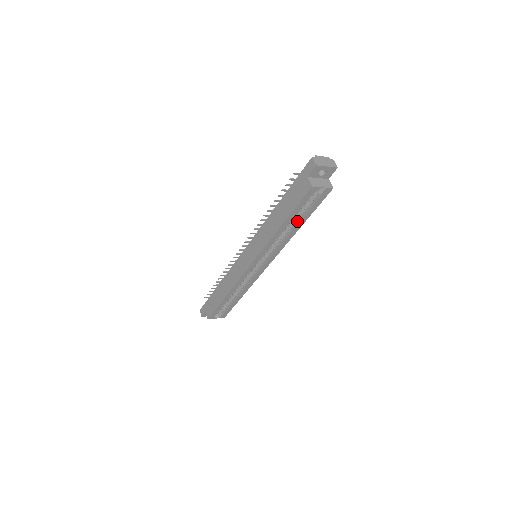
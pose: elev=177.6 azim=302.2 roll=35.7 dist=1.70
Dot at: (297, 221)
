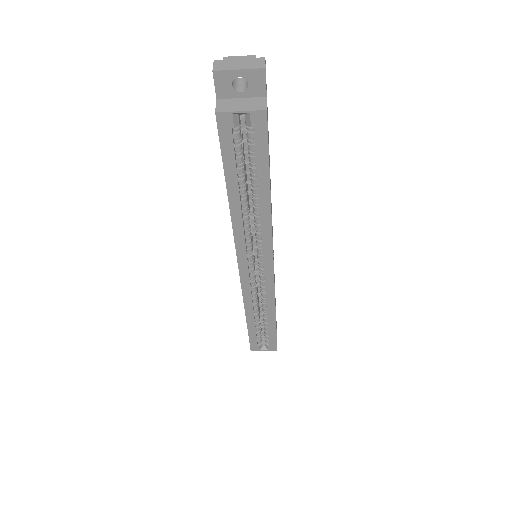
Dot at: (257, 187)
